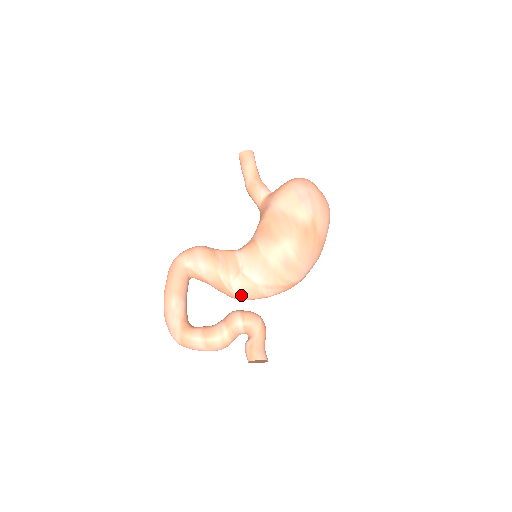
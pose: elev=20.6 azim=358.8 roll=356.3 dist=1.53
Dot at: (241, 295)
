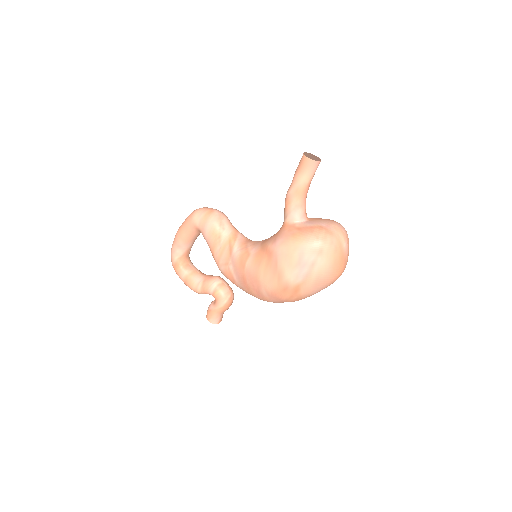
Dot at: (224, 275)
